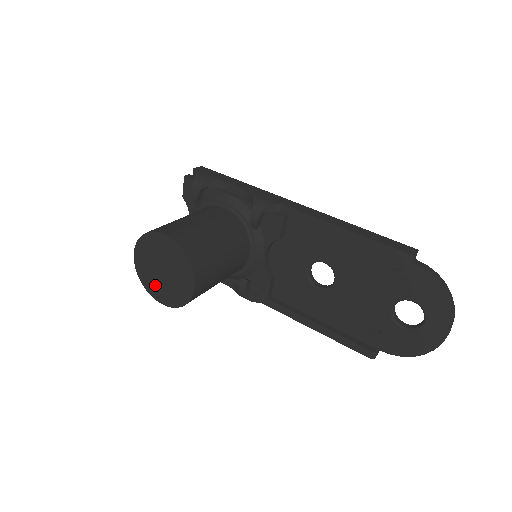
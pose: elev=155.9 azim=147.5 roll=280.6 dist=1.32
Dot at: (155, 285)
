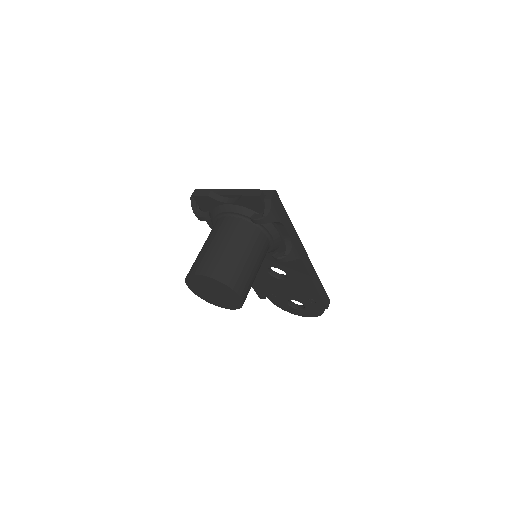
Dot at: (197, 287)
